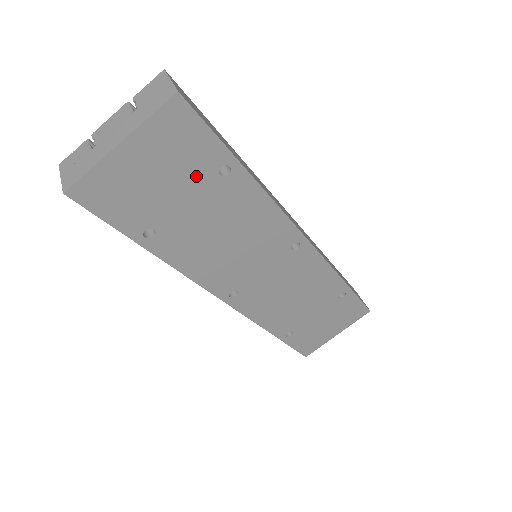
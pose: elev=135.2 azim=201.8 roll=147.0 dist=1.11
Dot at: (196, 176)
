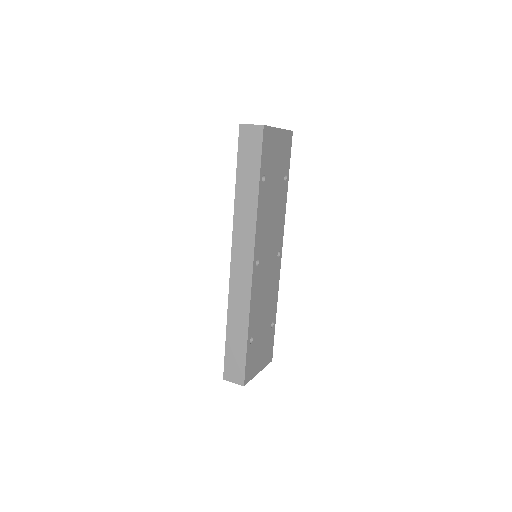
Dot at: (281, 169)
